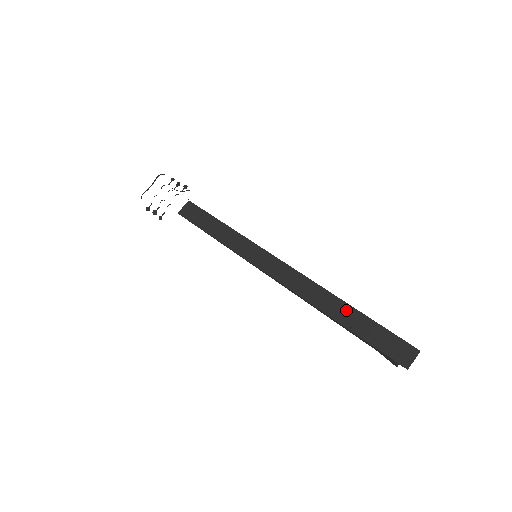
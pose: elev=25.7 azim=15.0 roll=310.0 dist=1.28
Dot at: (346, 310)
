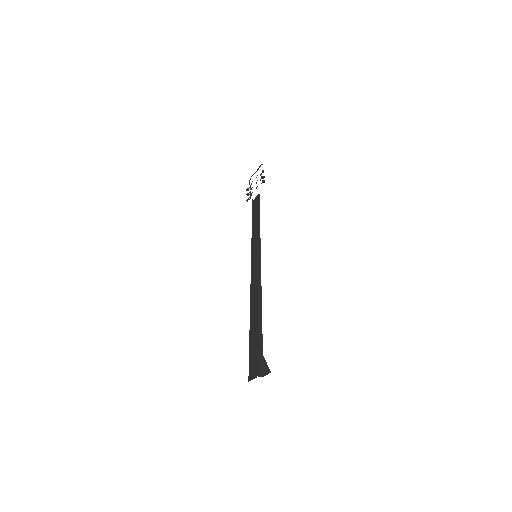
Dot at: (255, 324)
